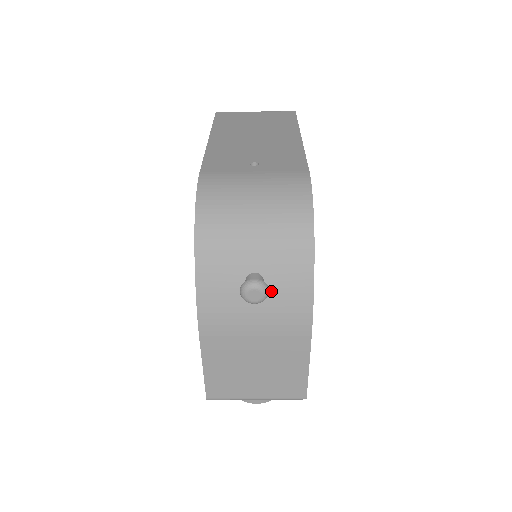
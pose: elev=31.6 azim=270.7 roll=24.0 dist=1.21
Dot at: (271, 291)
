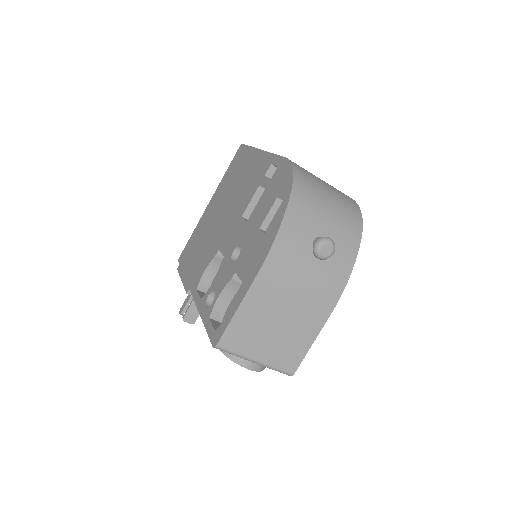
Dot at: occluded
